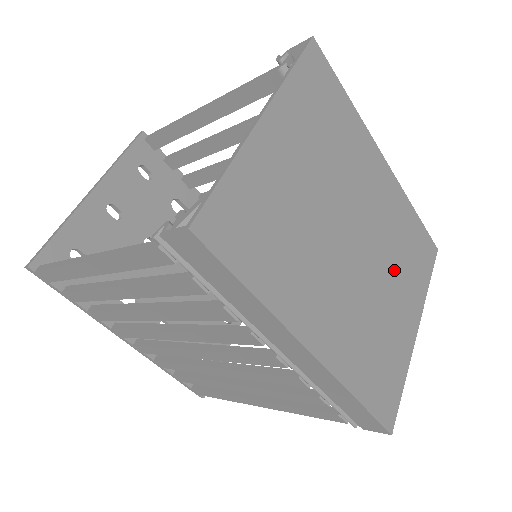
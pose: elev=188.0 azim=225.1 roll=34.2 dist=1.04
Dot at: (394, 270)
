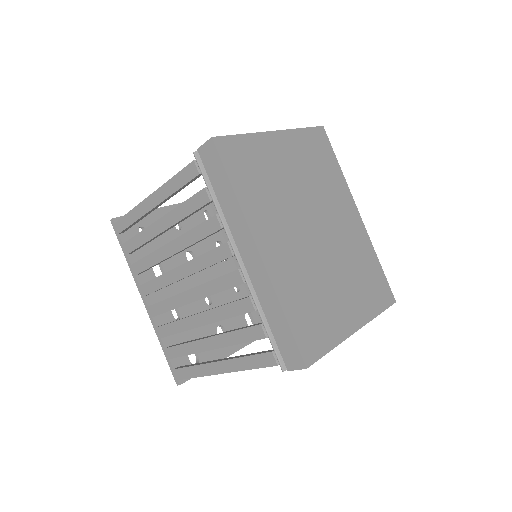
Dot at: (346, 274)
